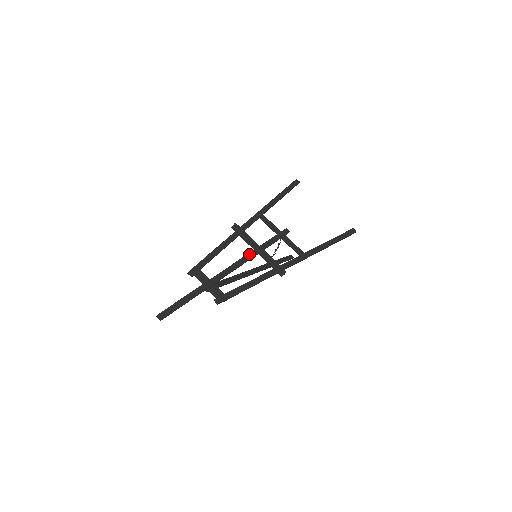
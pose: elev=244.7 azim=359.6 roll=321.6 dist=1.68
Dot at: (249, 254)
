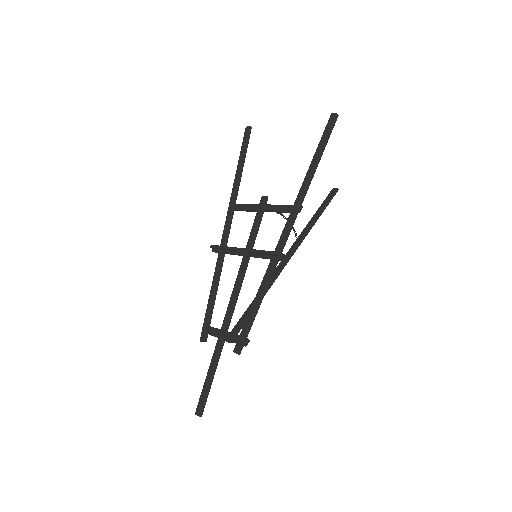
Dot at: (241, 266)
